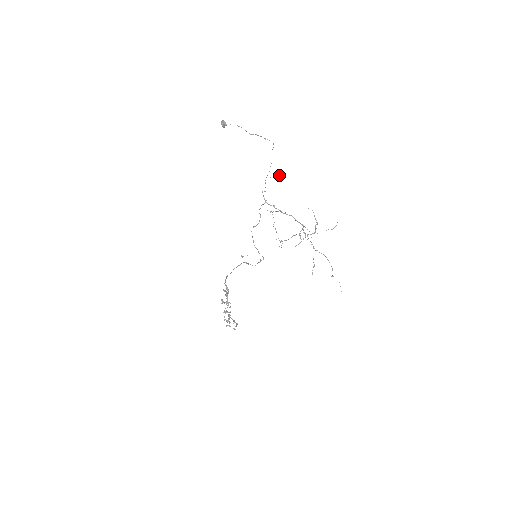
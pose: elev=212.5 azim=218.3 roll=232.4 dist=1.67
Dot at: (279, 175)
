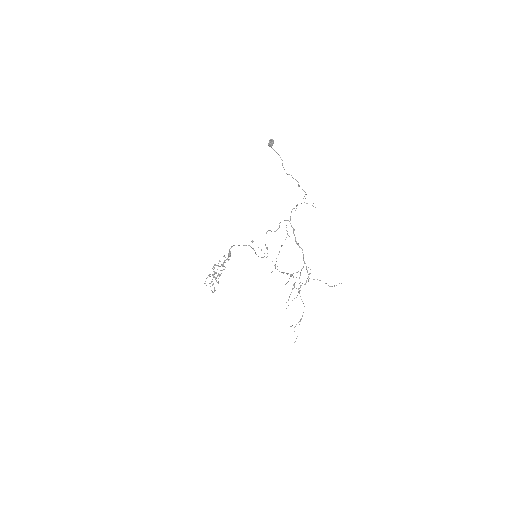
Dot at: (315, 207)
